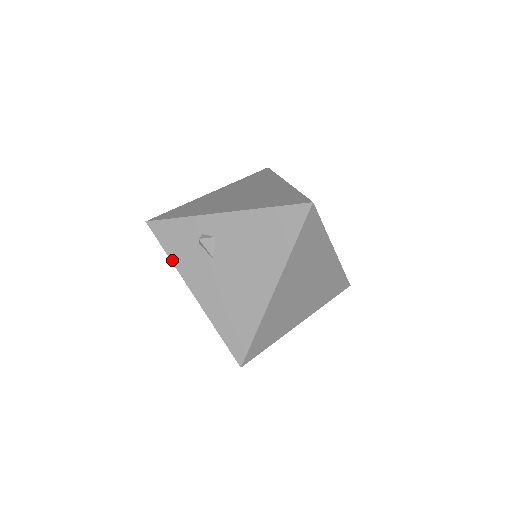
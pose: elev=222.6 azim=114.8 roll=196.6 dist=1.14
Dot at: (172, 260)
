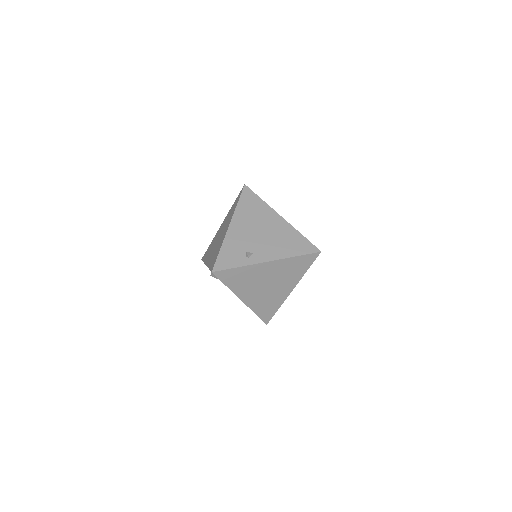
Dot at: occluded
